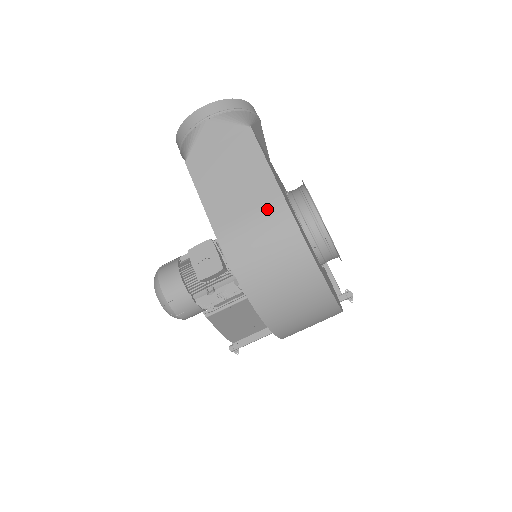
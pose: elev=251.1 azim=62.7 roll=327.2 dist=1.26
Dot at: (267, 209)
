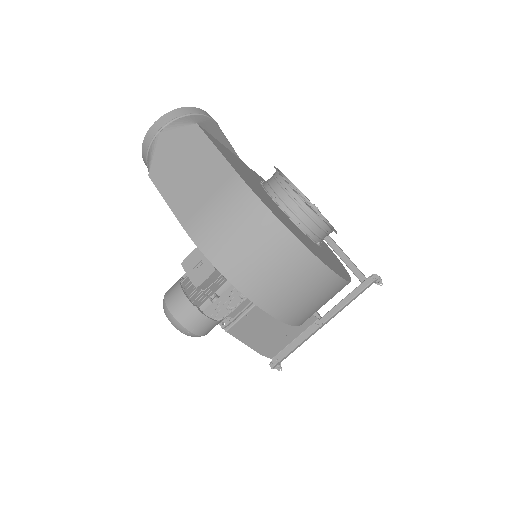
Dot at: (225, 190)
